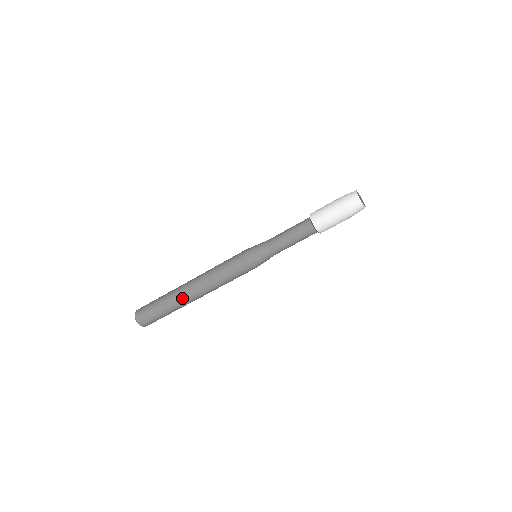
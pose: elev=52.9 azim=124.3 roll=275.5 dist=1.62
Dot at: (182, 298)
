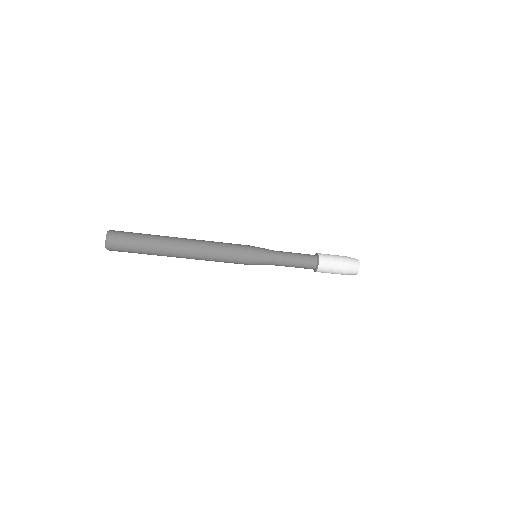
Dot at: occluded
